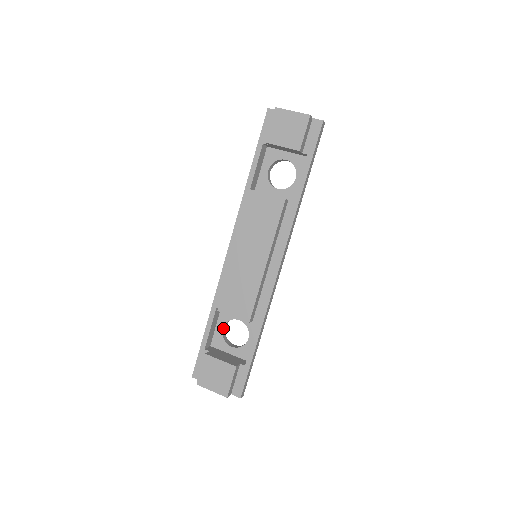
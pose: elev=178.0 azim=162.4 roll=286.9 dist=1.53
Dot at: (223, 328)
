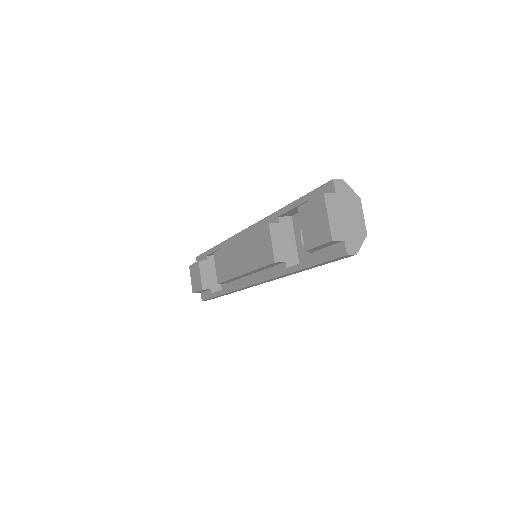
Dot at: occluded
